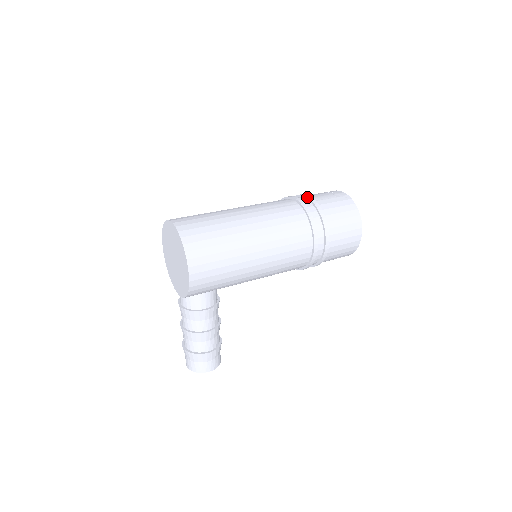
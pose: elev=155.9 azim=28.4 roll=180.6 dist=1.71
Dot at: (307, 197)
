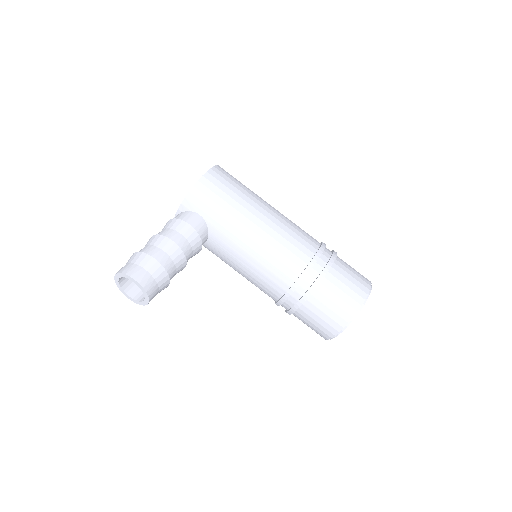
Dot at: occluded
